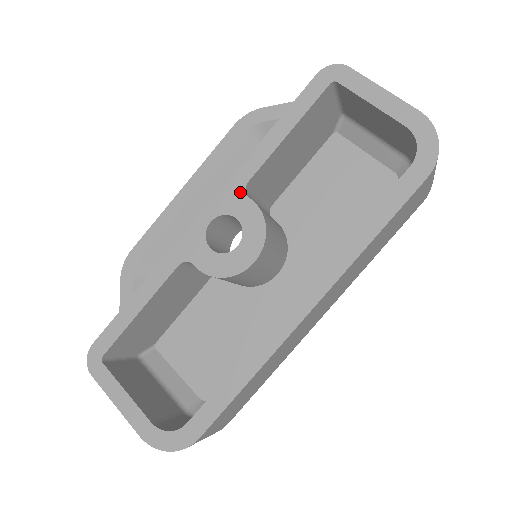
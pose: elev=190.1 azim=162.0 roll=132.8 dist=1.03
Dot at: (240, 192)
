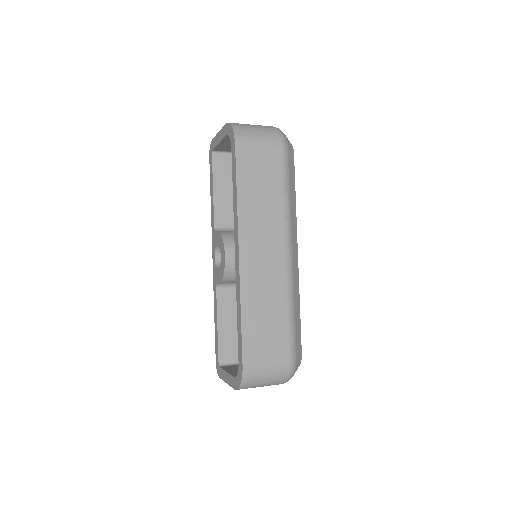
Dot at: (214, 233)
